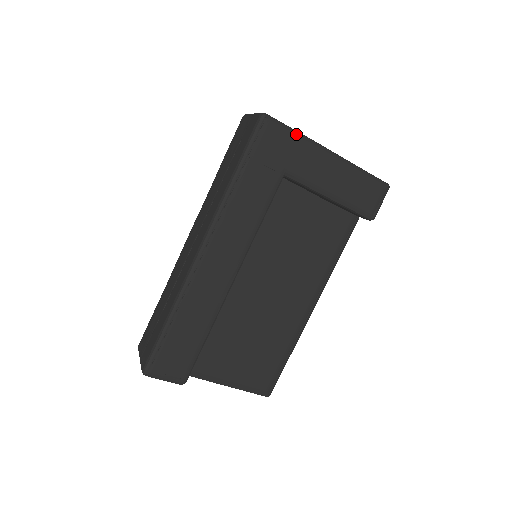
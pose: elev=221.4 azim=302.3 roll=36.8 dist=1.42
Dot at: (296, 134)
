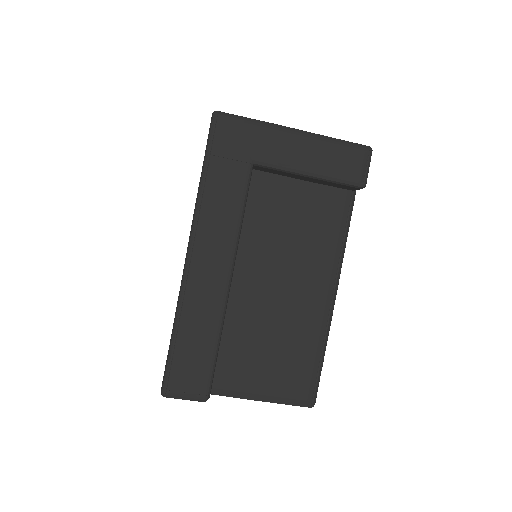
Dot at: (253, 121)
